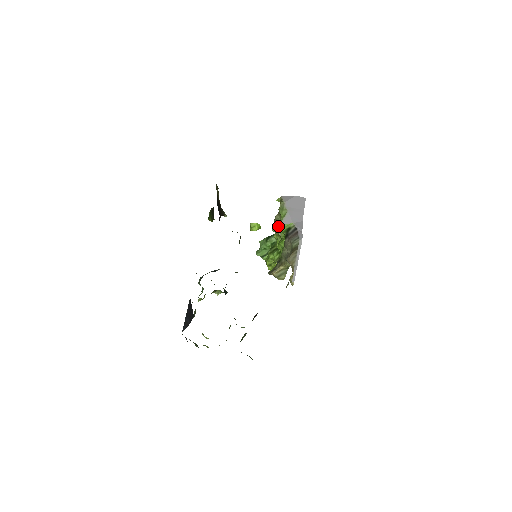
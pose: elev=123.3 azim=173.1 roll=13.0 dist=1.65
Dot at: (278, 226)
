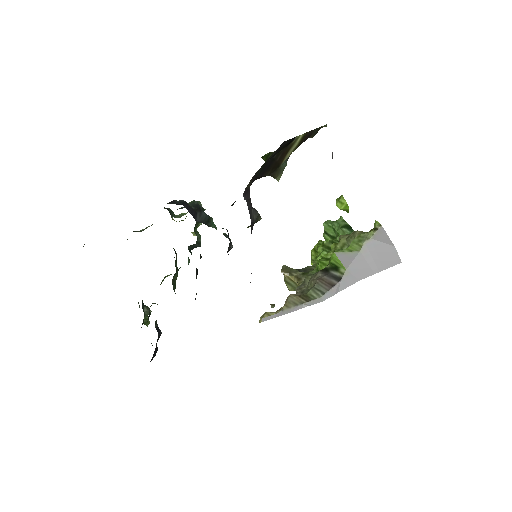
Dot at: (346, 243)
